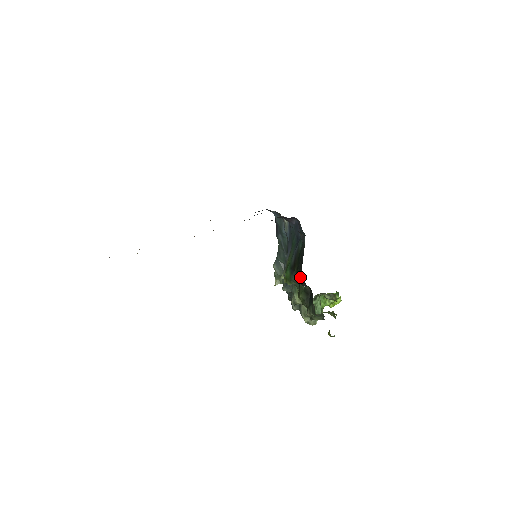
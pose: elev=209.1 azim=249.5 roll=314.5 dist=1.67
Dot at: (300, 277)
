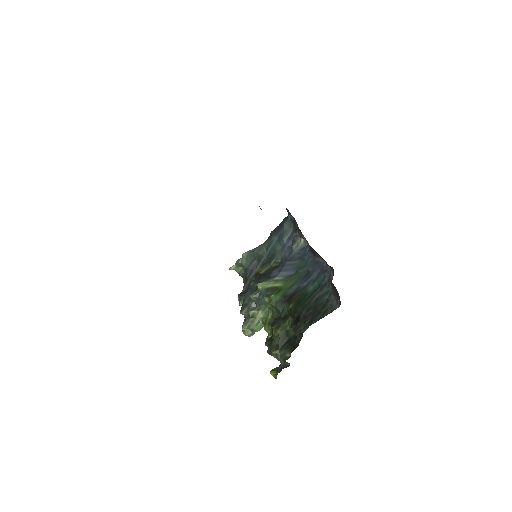
Dot at: (299, 325)
